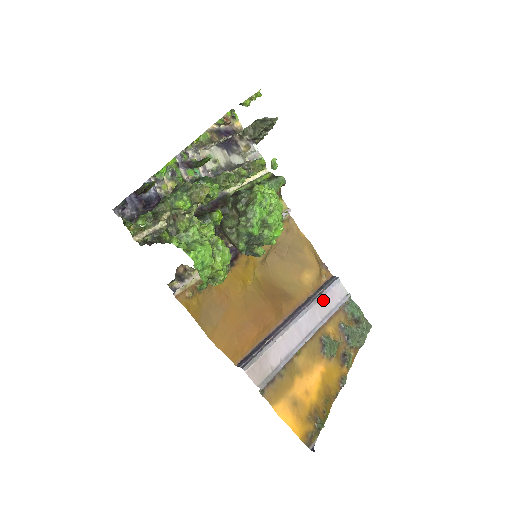
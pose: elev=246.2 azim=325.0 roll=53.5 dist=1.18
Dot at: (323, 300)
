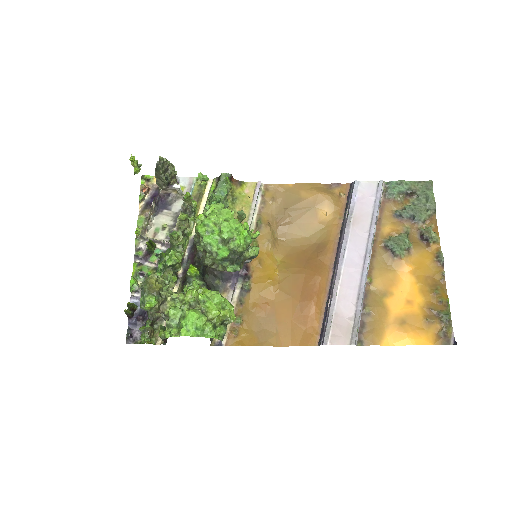
Dot at: (356, 216)
